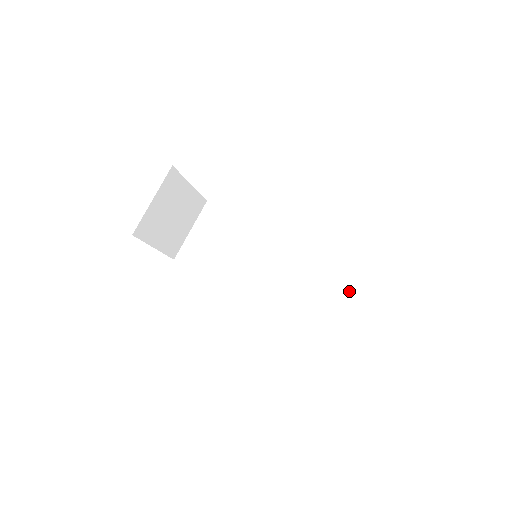
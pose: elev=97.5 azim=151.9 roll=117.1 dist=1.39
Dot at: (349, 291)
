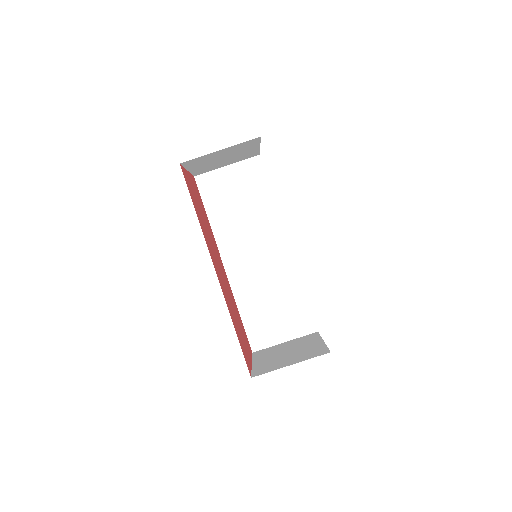
Dot at: (292, 324)
